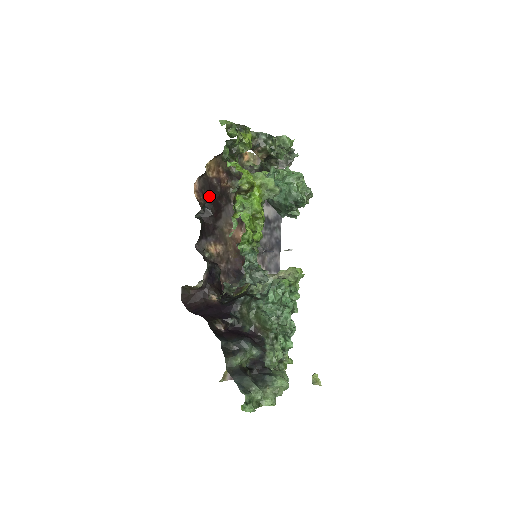
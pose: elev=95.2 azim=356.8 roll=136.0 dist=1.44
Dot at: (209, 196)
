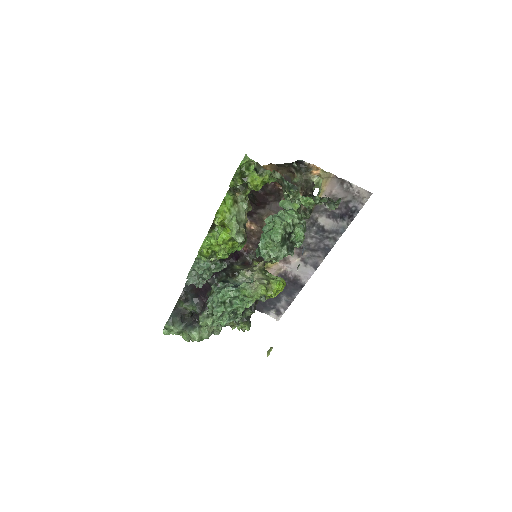
Dot at: occluded
